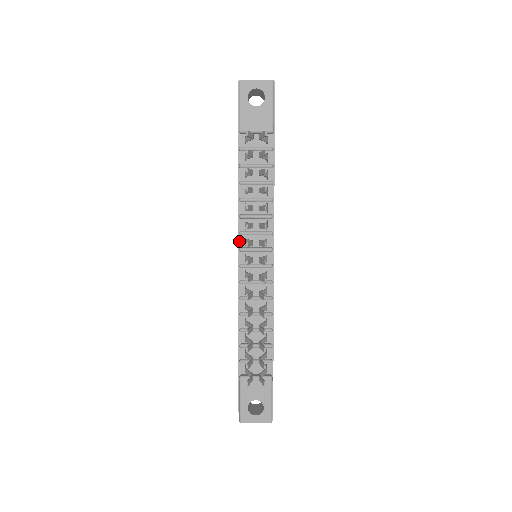
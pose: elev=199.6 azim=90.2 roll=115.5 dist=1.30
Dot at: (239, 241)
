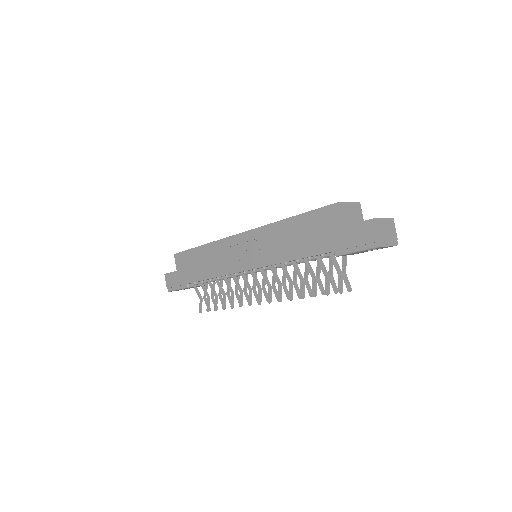
Dot at: (258, 268)
